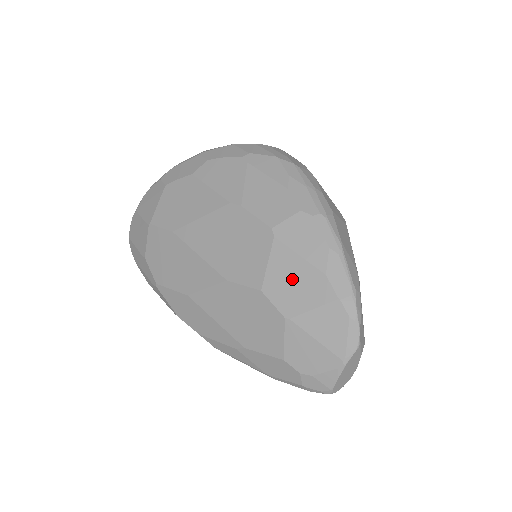
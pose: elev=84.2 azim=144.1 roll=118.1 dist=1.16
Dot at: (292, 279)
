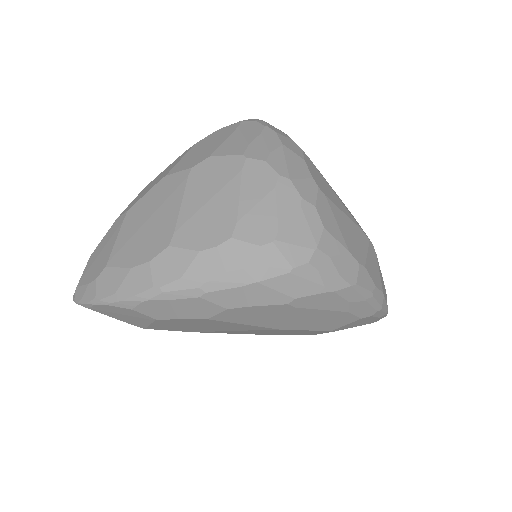
Dot at: occluded
